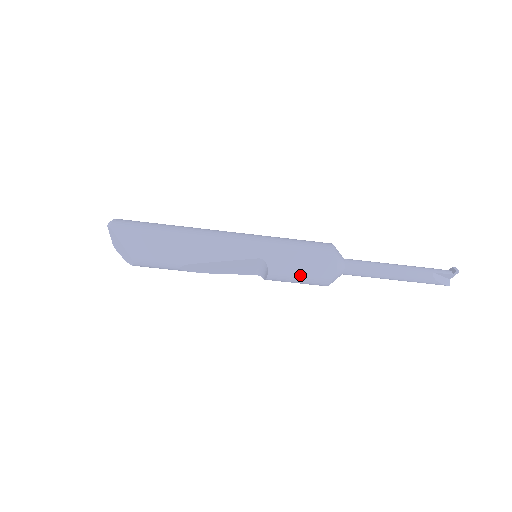
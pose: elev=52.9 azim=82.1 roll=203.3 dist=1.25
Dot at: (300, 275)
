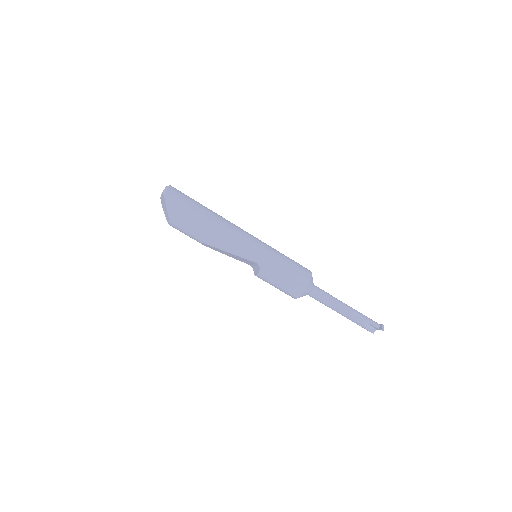
Dot at: (278, 286)
